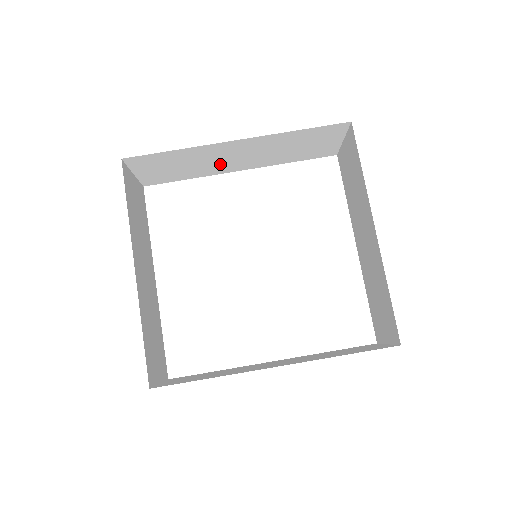
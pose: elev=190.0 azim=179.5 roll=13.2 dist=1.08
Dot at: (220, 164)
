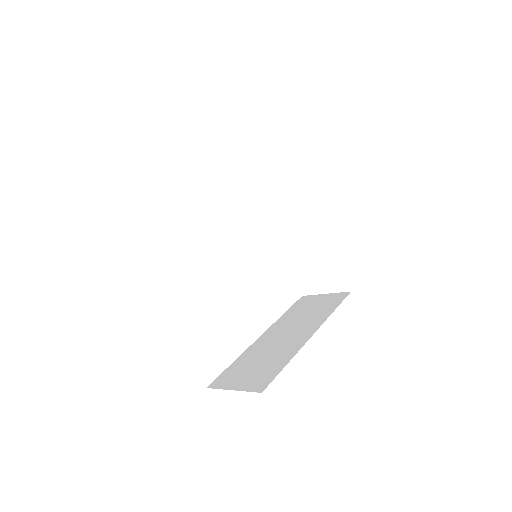
Dot at: occluded
